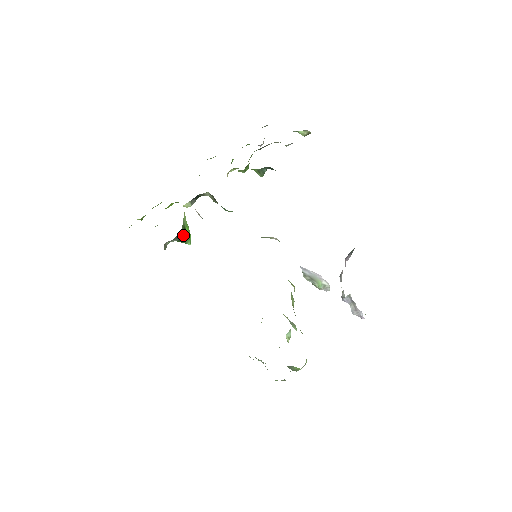
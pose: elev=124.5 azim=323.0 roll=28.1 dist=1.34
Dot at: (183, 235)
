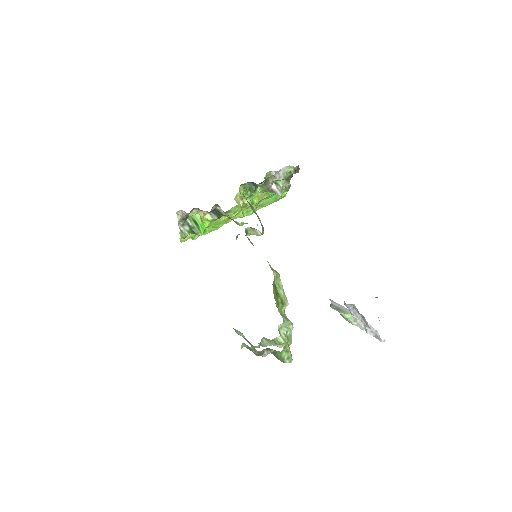
Dot at: (193, 225)
